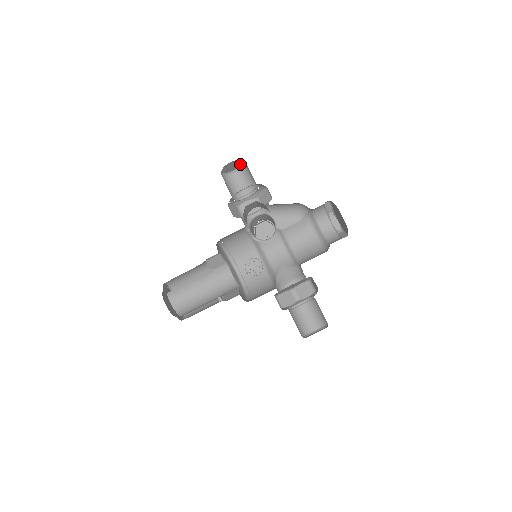
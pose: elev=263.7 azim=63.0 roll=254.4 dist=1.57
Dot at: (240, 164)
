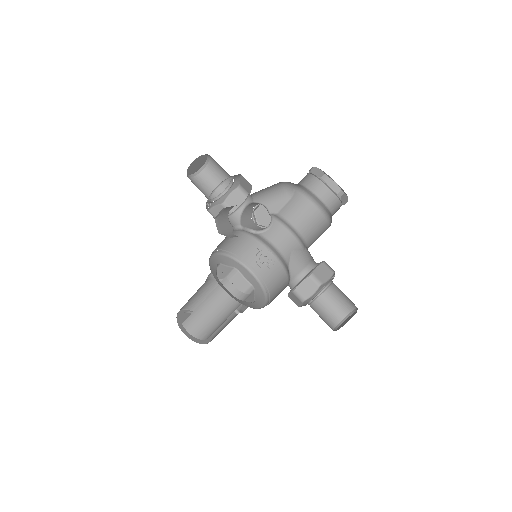
Dot at: (205, 157)
